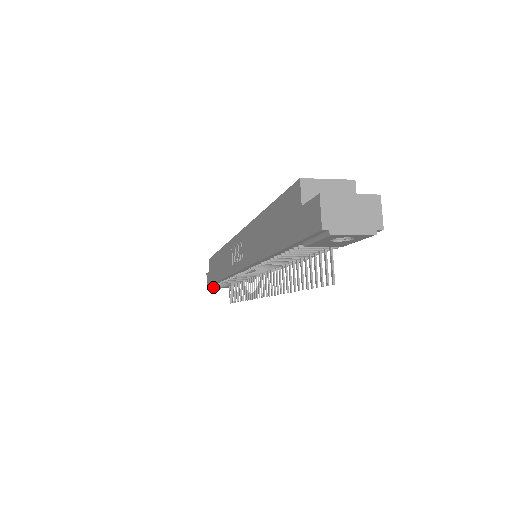
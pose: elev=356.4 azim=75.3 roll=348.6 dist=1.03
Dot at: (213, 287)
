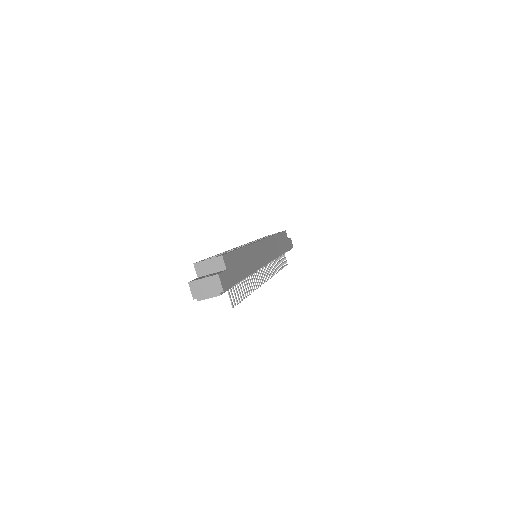
Dot at: occluded
